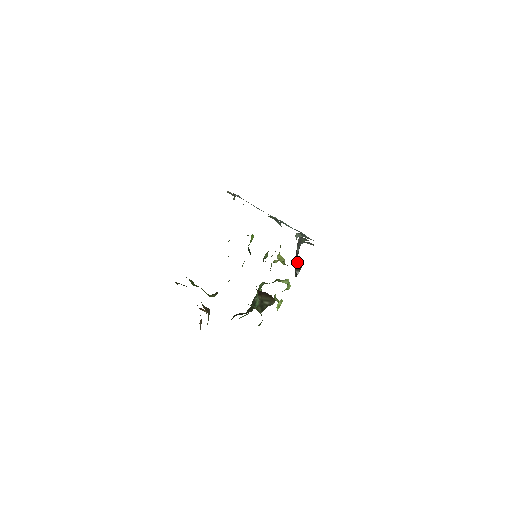
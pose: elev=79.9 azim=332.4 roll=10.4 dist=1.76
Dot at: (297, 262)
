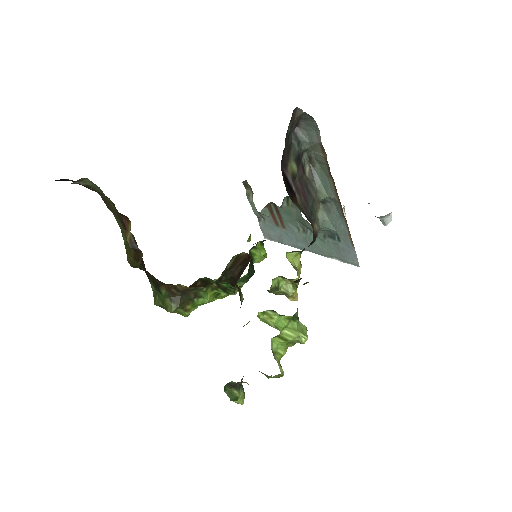
Dot at: (304, 211)
